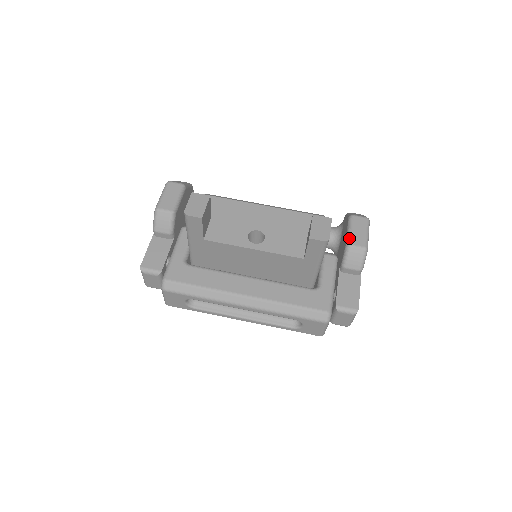
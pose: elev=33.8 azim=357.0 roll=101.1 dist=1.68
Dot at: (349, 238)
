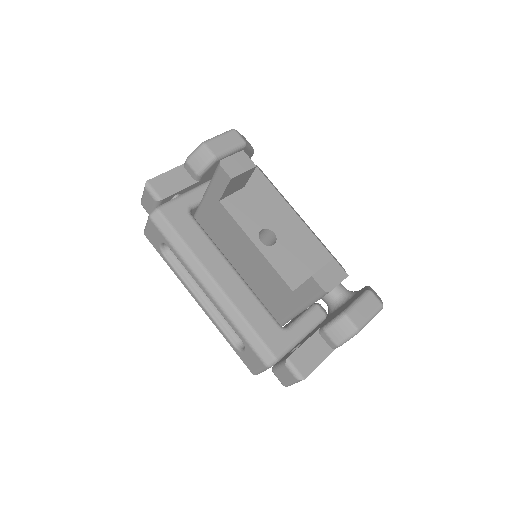
Dot at: (351, 308)
